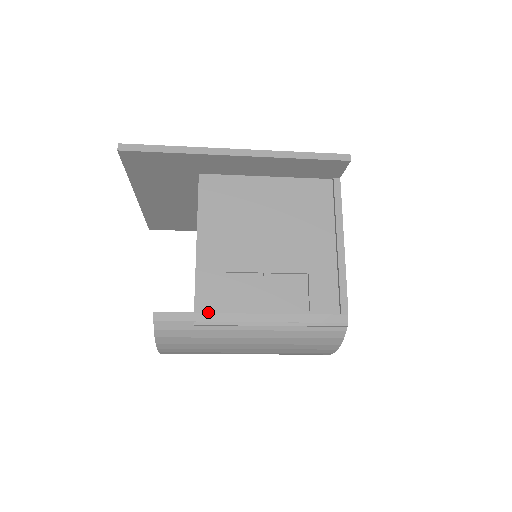
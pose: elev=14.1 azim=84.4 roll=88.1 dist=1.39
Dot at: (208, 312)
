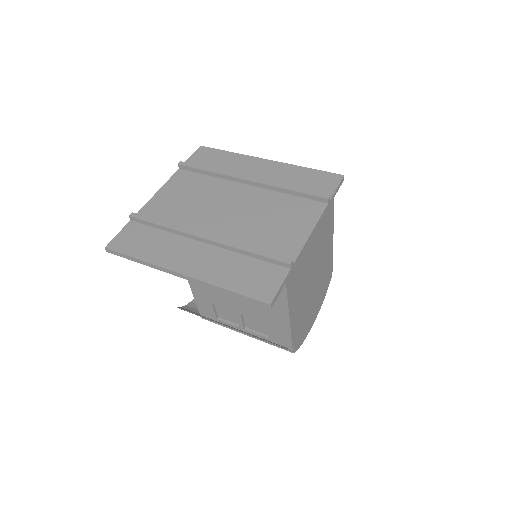
Dot at: (206, 318)
